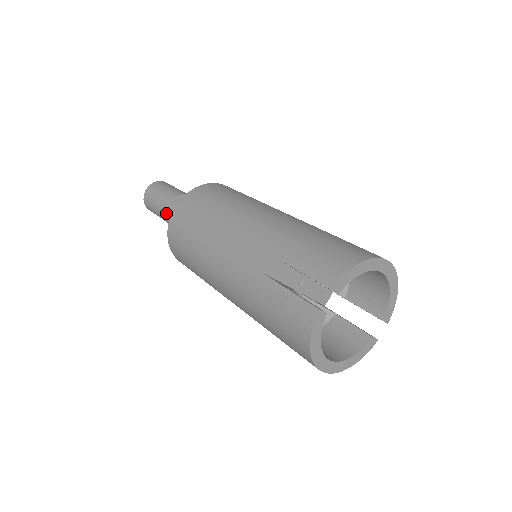
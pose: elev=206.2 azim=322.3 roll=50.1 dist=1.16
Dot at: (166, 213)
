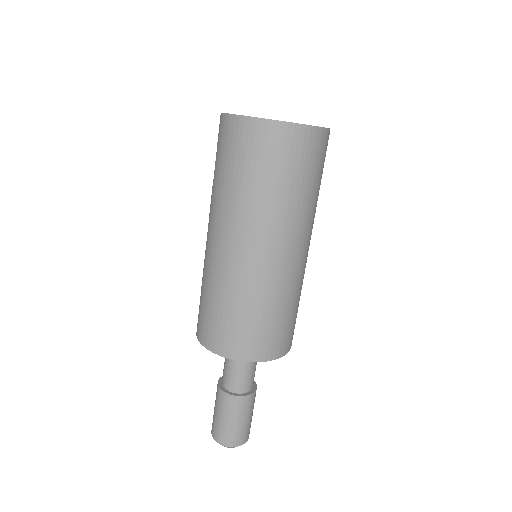
Dot at: (220, 389)
